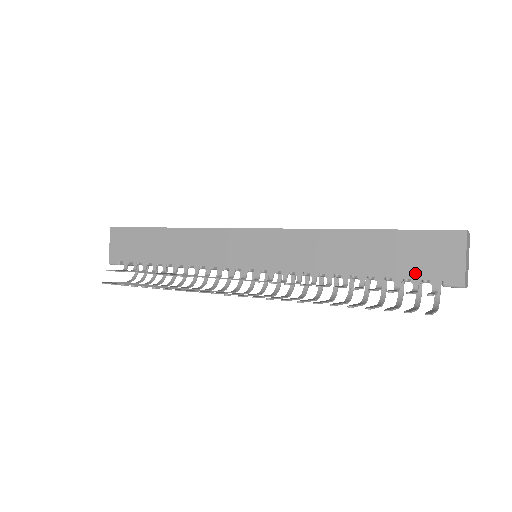
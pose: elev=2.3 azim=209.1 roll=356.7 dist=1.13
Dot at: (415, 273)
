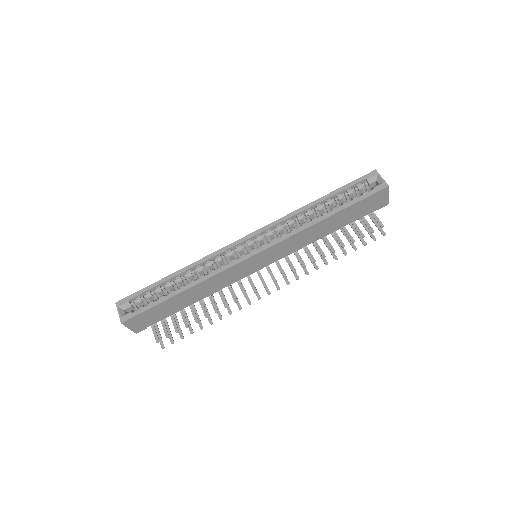
Dot at: (364, 214)
